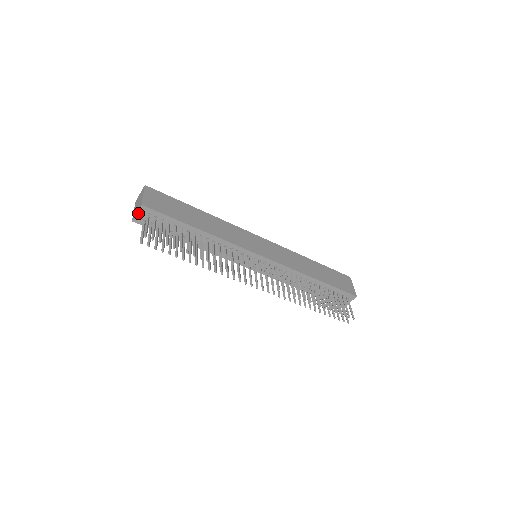
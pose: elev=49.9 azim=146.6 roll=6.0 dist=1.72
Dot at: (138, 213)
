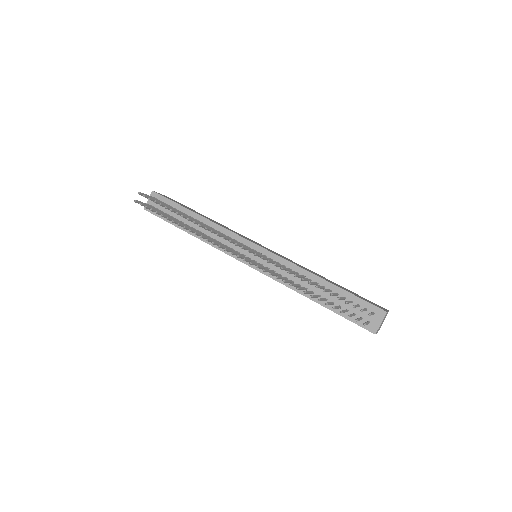
Dot at: (149, 200)
